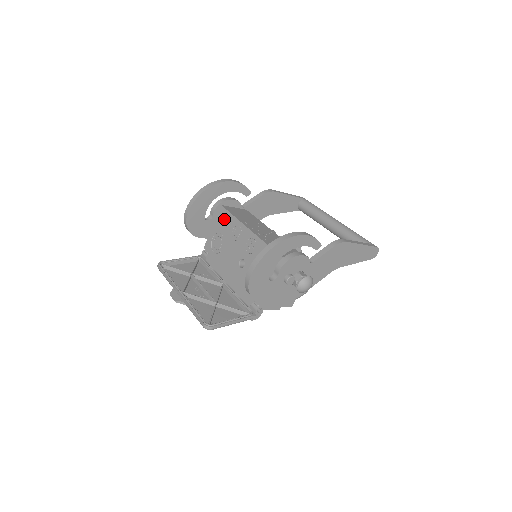
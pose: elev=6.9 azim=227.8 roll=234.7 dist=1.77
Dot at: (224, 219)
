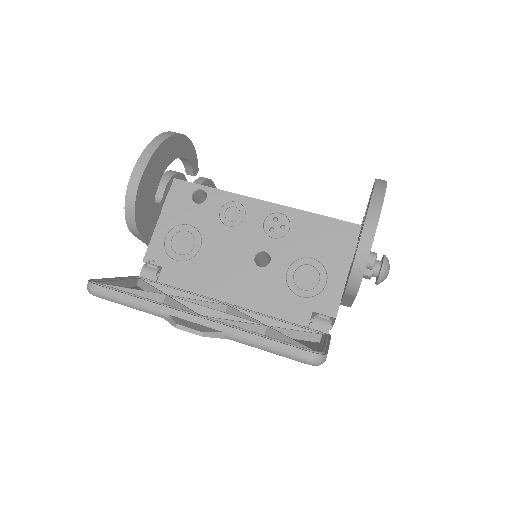
Dot at: (190, 198)
